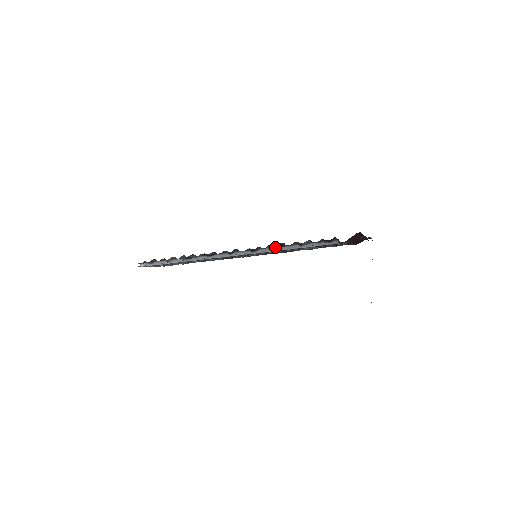
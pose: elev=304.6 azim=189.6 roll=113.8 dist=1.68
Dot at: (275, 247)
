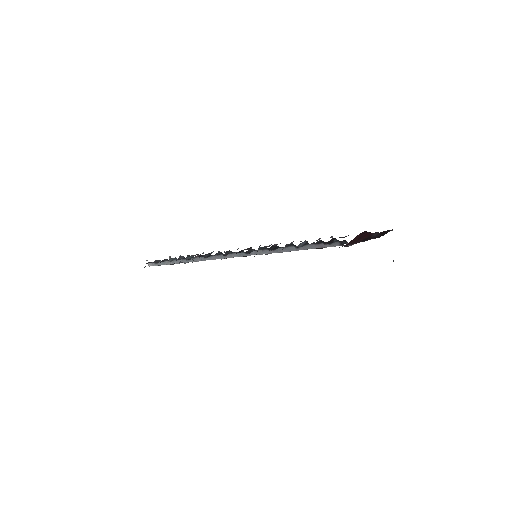
Dot at: (268, 249)
